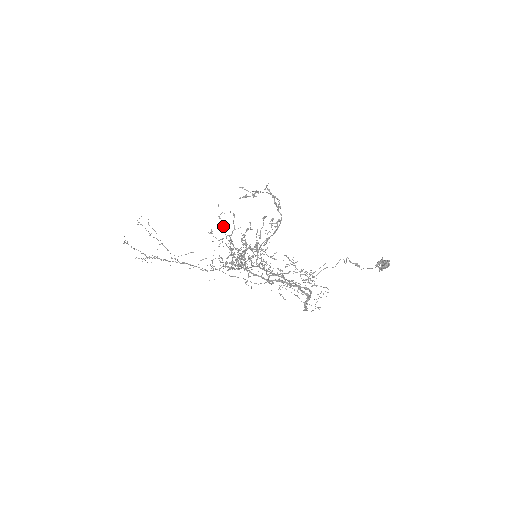
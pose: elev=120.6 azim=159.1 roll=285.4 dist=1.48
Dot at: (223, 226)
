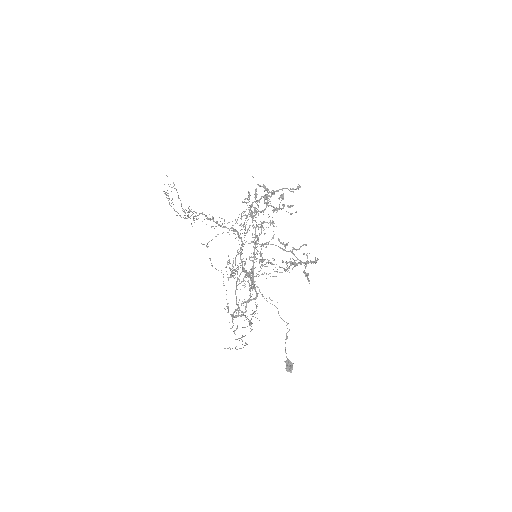
Dot at: occluded
